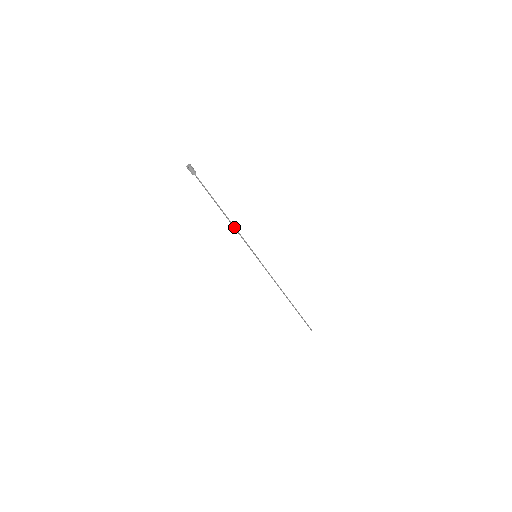
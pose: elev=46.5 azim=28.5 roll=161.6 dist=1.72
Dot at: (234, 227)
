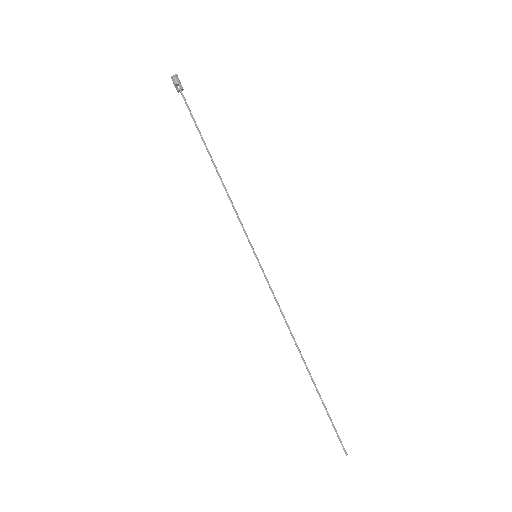
Dot at: (227, 192)
